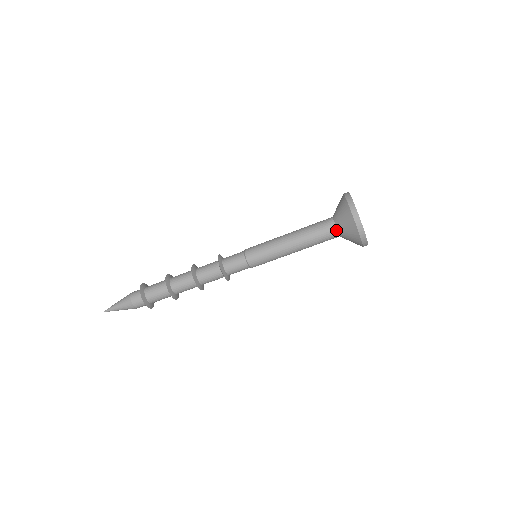
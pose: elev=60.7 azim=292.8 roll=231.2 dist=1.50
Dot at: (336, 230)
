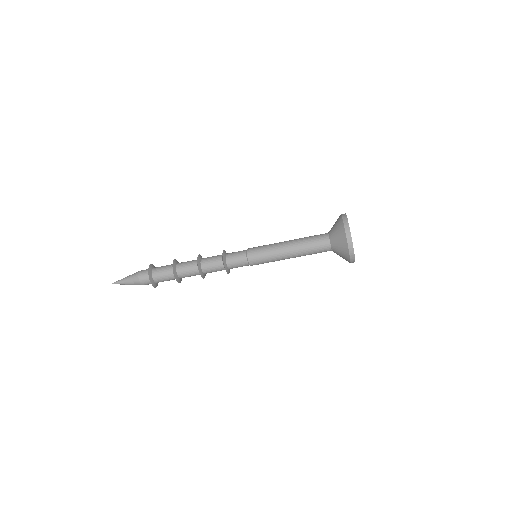
Dot at: (328, 238)
